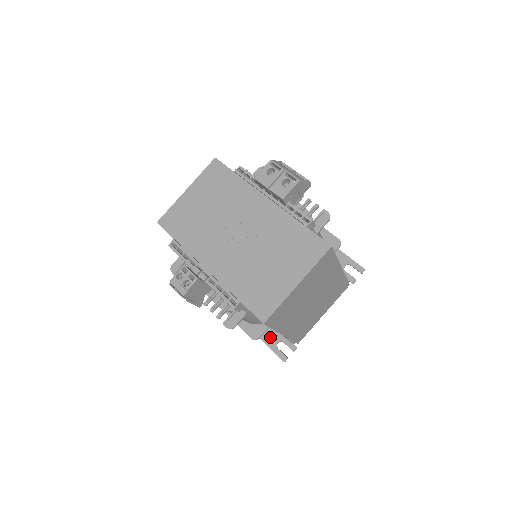
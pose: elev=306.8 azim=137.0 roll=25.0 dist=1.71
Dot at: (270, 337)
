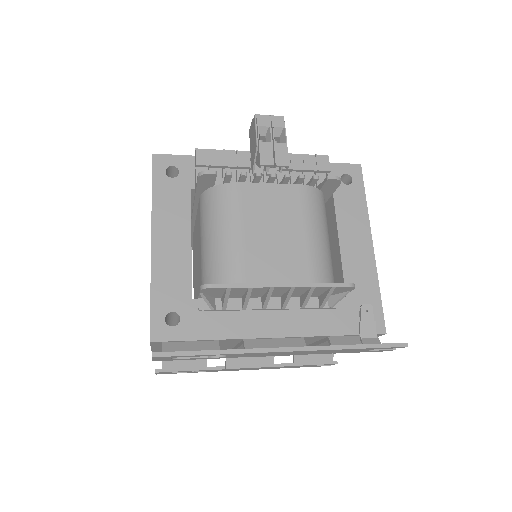
Dot at: occluded
